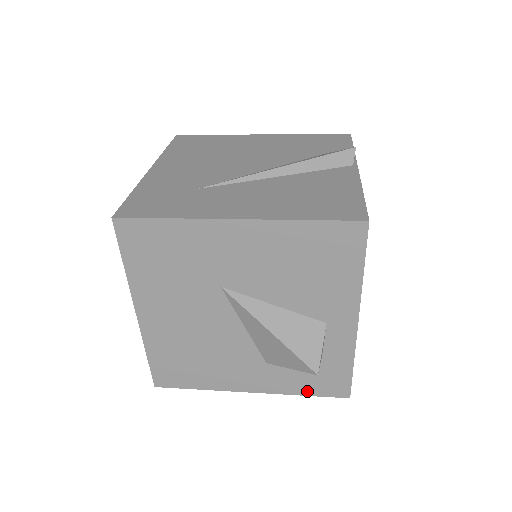
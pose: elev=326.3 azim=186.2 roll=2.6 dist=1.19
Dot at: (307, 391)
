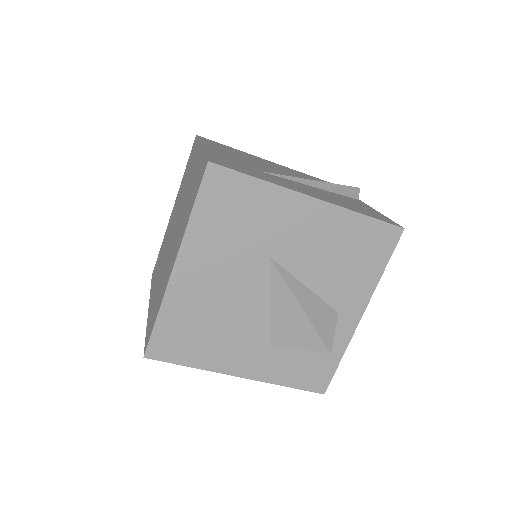
Dot at: (292, 382)
